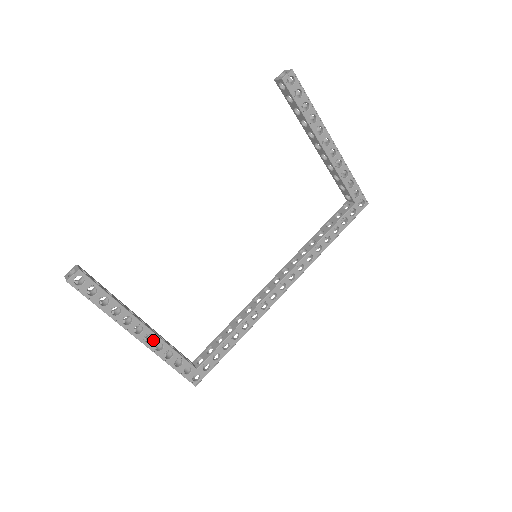
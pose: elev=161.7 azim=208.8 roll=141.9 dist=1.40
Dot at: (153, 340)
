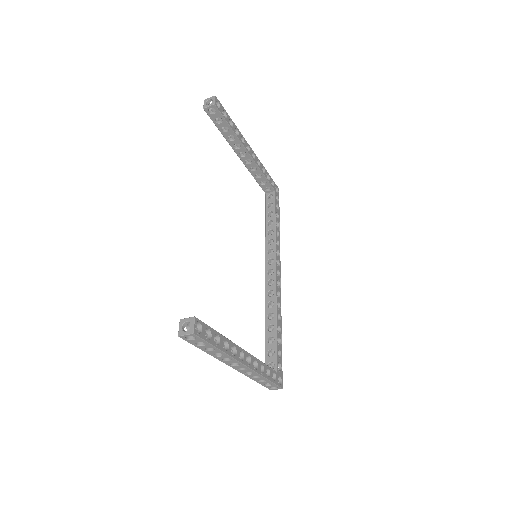
Dot at: (251, 360)
